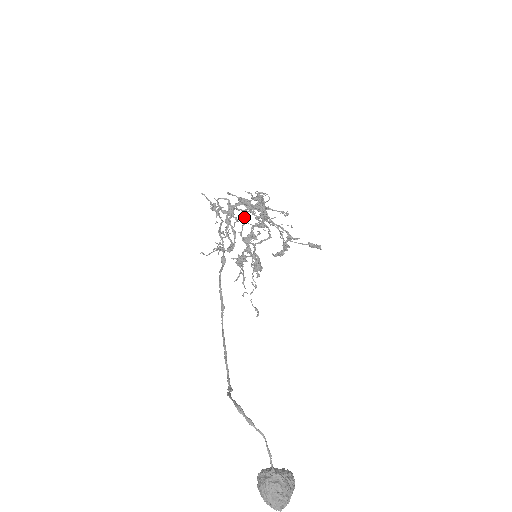
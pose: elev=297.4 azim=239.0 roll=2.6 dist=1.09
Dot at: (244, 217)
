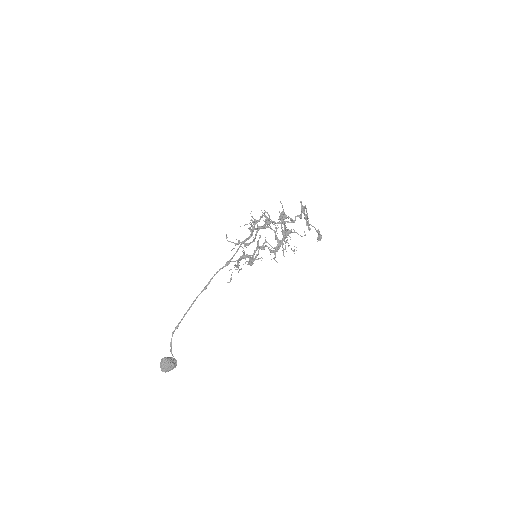
Dot at: occluded
